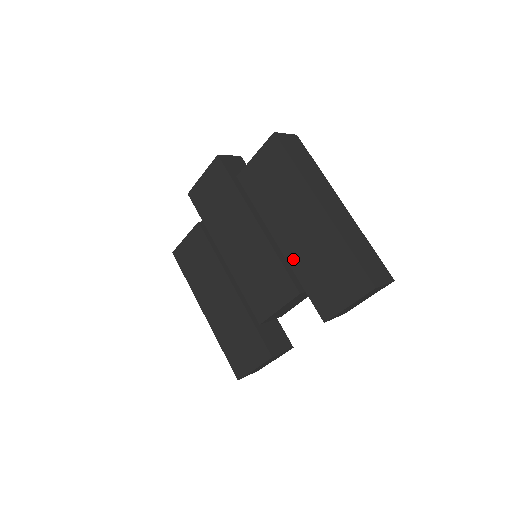
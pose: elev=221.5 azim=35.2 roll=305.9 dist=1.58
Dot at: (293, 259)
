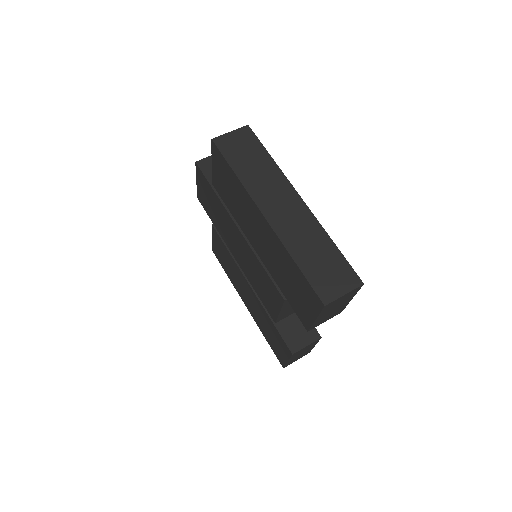
Dot at: (268, 267)
